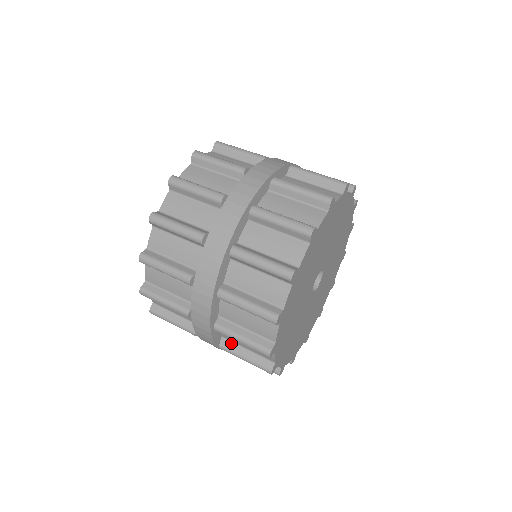
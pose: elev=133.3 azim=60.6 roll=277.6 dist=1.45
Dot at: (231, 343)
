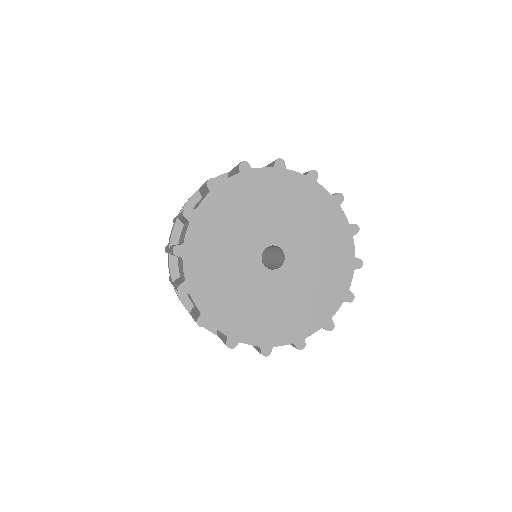
Dot at: (194, 308)
